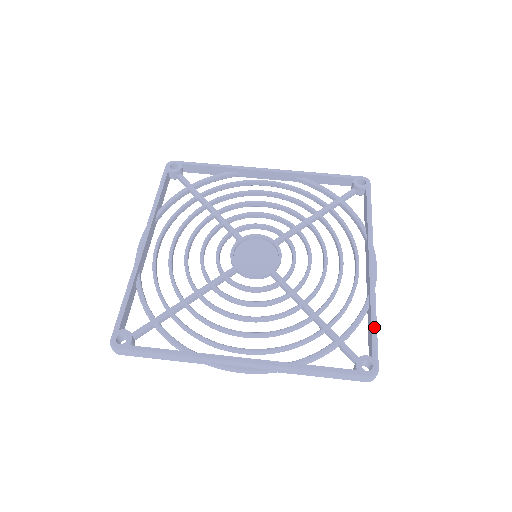
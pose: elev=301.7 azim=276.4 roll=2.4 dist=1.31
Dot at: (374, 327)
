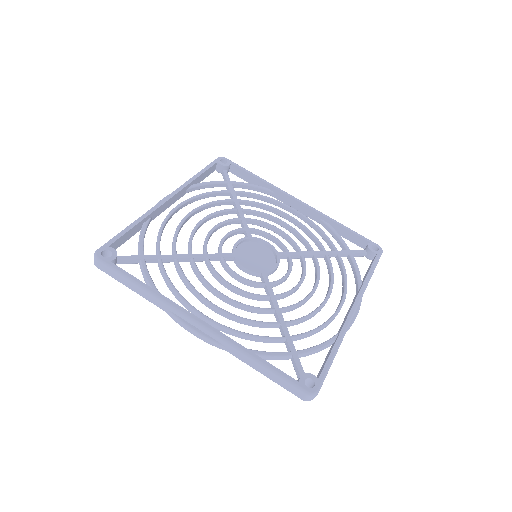
Dot at: (332, 357)
